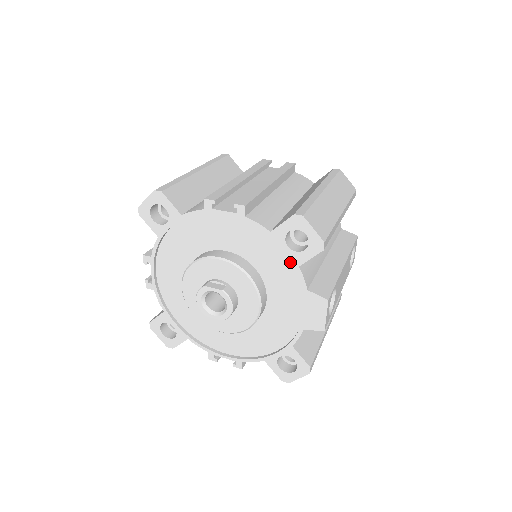
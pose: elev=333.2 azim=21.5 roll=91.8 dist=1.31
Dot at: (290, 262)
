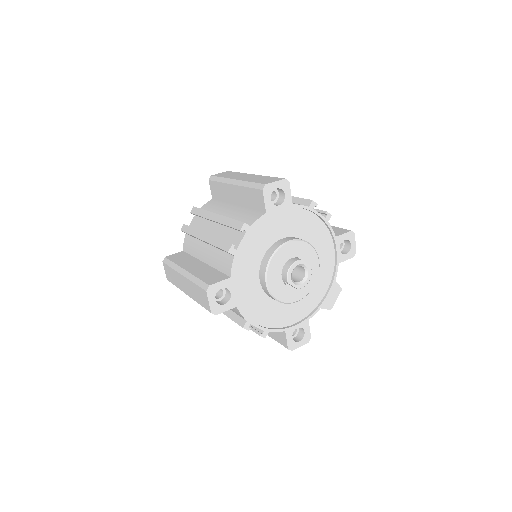
Dot at: (333, 260)
